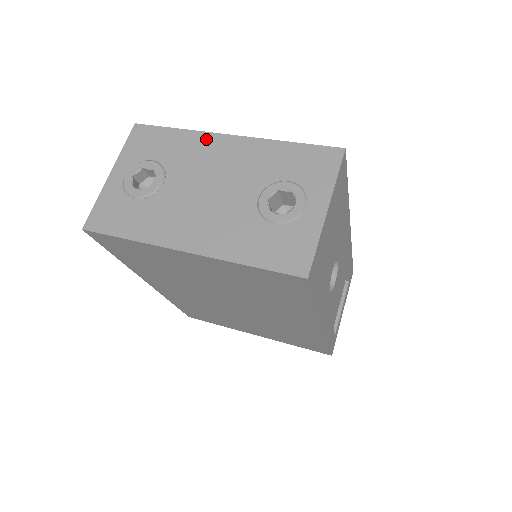
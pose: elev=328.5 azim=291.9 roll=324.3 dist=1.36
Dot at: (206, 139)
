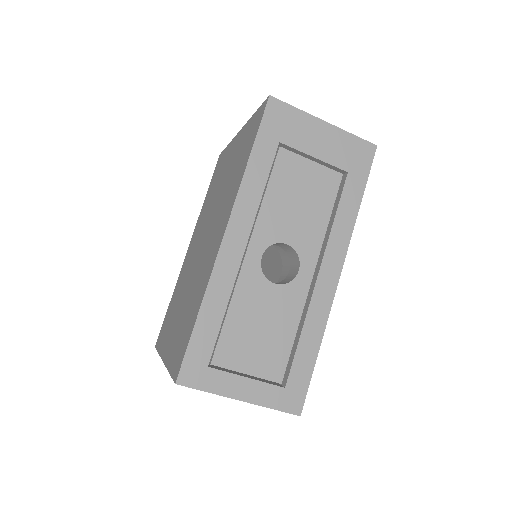
Dot at: occluded
